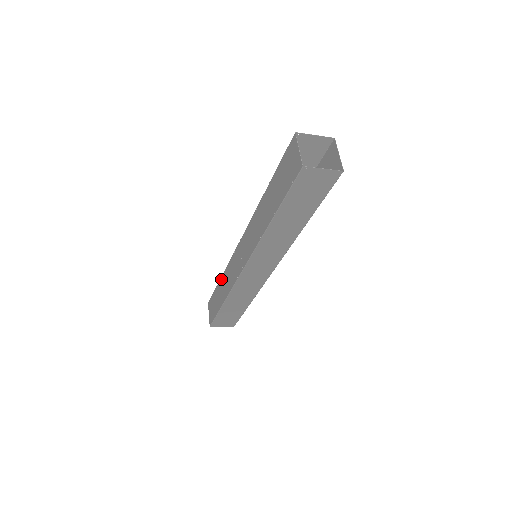
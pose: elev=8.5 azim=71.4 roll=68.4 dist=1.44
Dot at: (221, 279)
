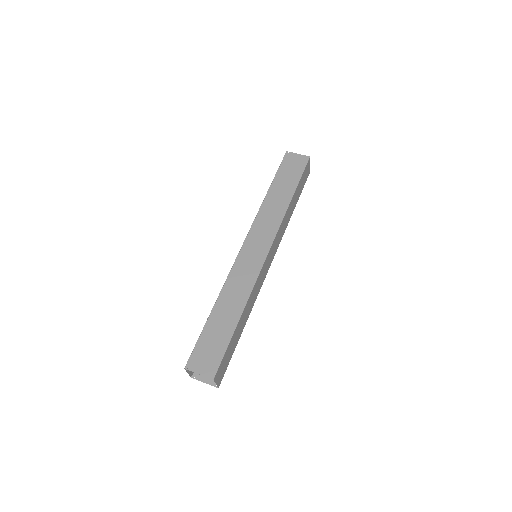
Dot at: (266, 195)
